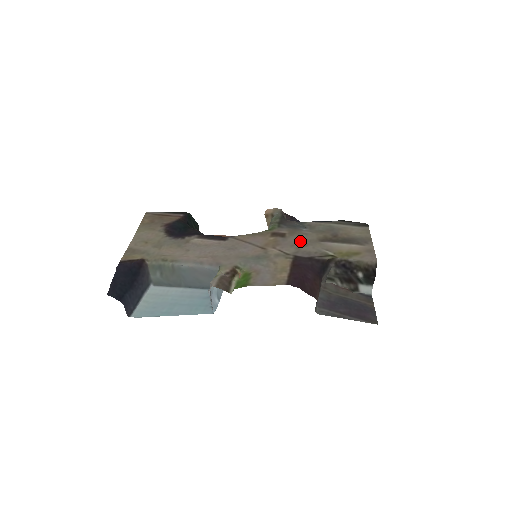
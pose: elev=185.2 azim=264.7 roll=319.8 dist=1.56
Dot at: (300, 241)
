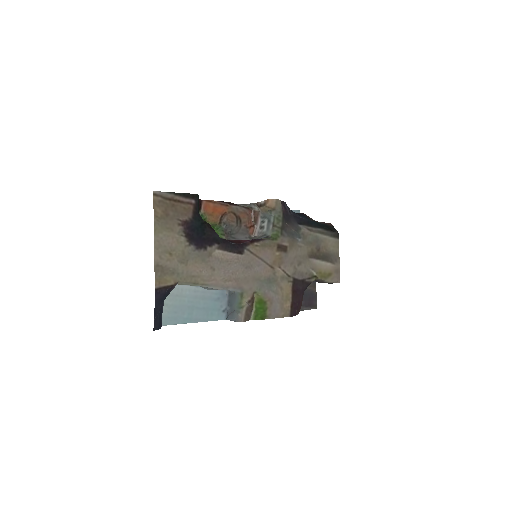
Dot at: (297, 258)
